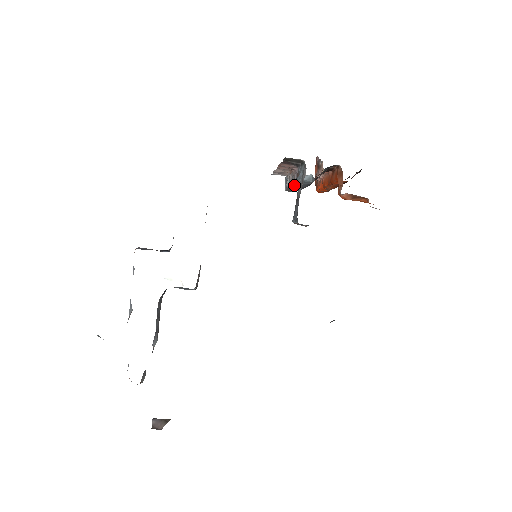
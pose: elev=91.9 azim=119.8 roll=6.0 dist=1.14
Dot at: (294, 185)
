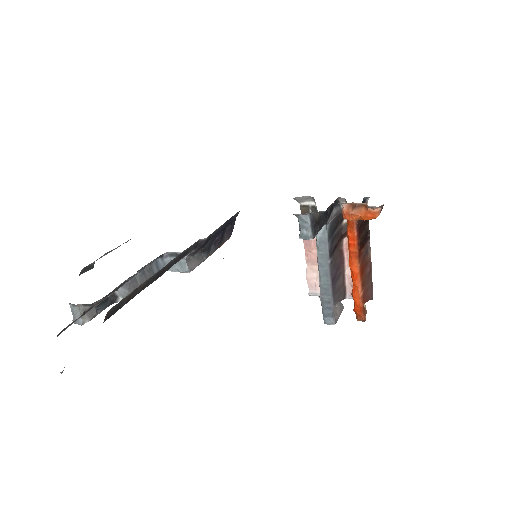
Dot at: (318, 264)
